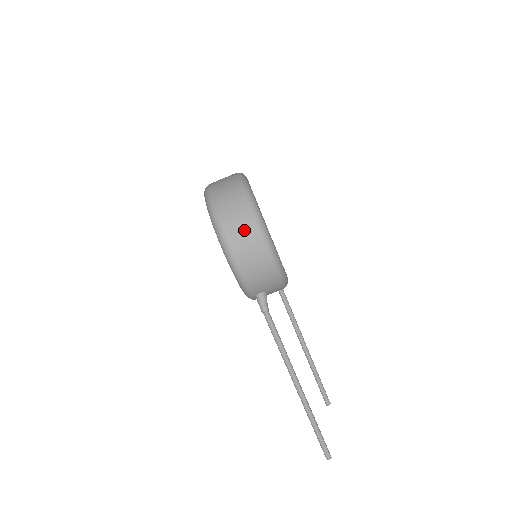
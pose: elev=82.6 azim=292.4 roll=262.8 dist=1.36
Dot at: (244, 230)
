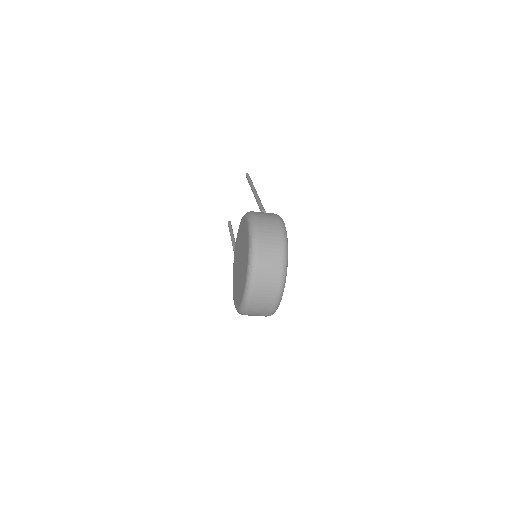
Dot at: occluded
